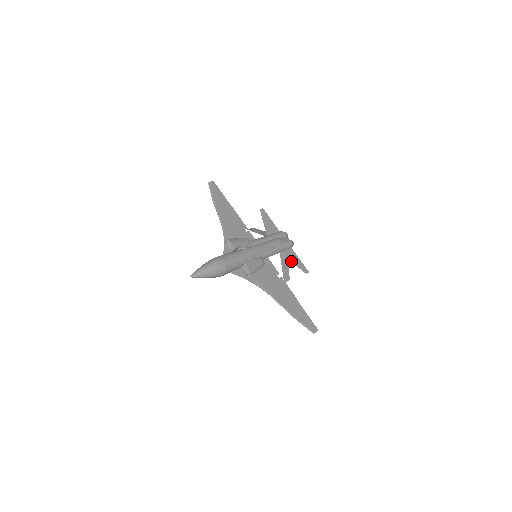
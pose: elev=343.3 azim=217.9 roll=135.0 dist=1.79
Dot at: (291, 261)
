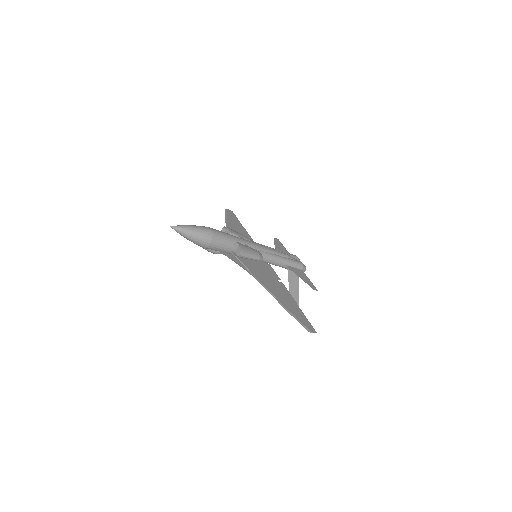
Dot at: (298, 275)
